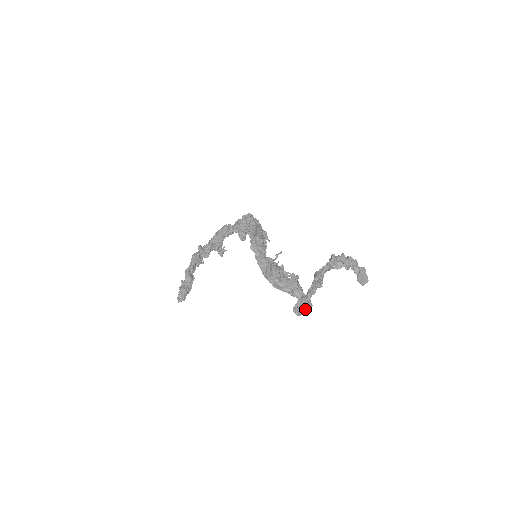
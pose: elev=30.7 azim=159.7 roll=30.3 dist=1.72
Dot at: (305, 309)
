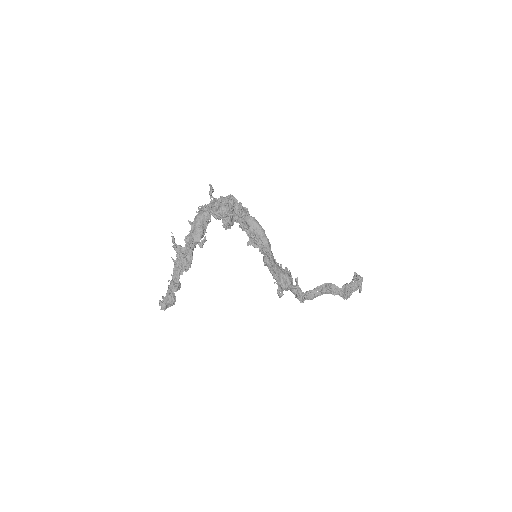
Dot at: (301, 301)
